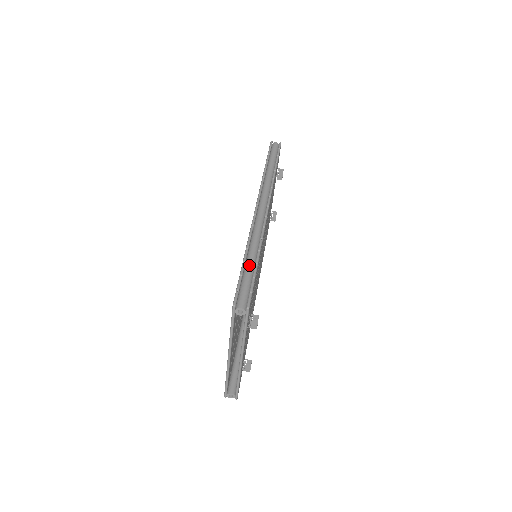
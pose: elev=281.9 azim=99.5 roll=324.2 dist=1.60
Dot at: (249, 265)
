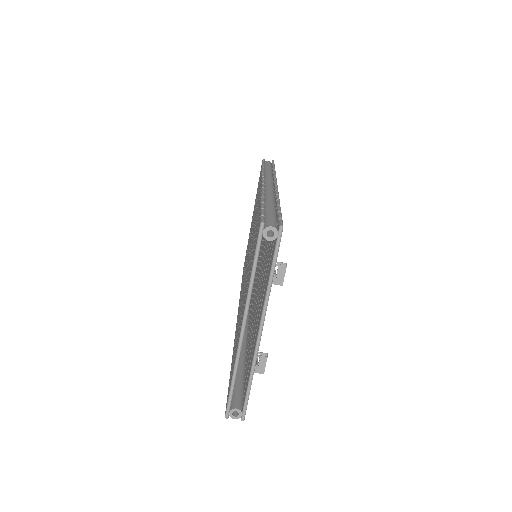
Dot at: (270, 206)
